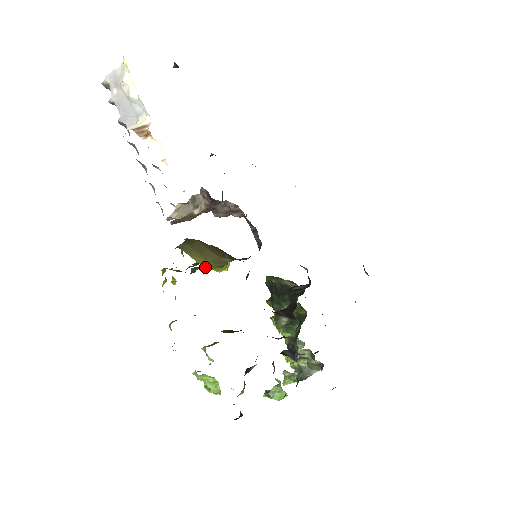
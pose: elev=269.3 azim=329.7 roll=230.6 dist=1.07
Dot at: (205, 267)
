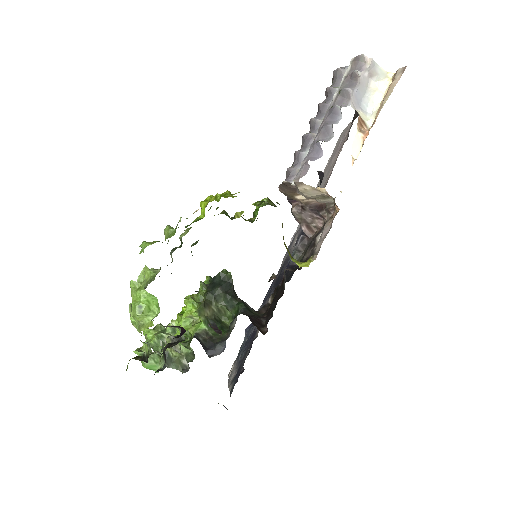
Dot at: (284, 243)
